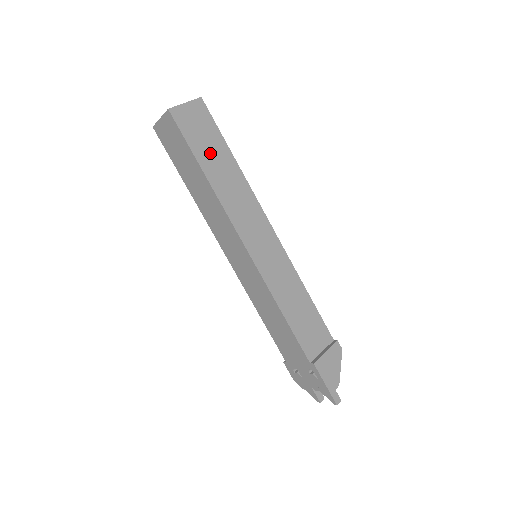
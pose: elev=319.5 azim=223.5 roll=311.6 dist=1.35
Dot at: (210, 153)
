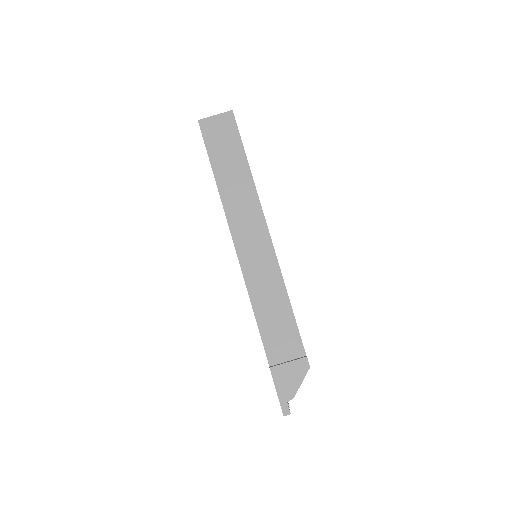
Dot at: (225, 159)
